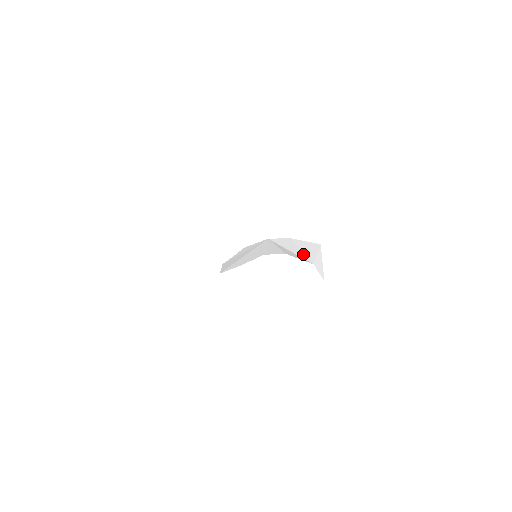
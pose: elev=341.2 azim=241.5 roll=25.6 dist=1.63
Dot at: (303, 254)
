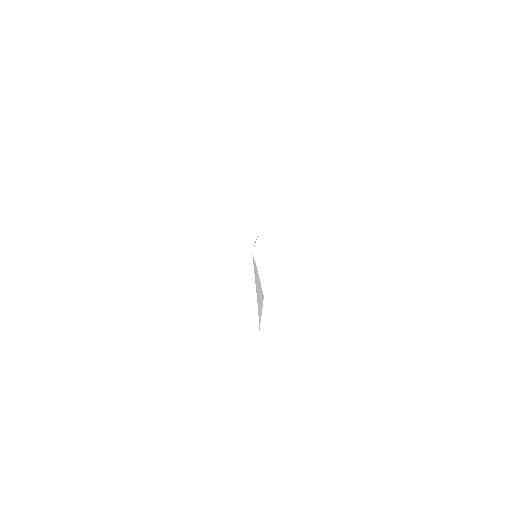
Dot at: (257, 294)
